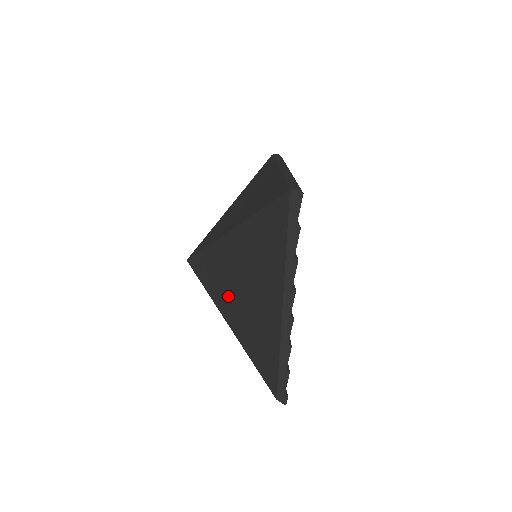
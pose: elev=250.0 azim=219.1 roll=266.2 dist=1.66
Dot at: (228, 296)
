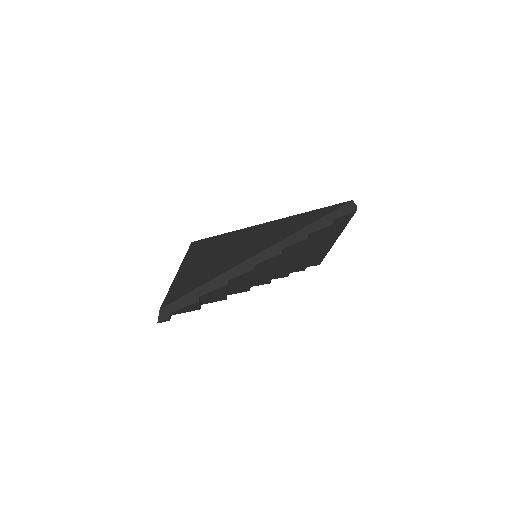
Dot at: (207, 254)
